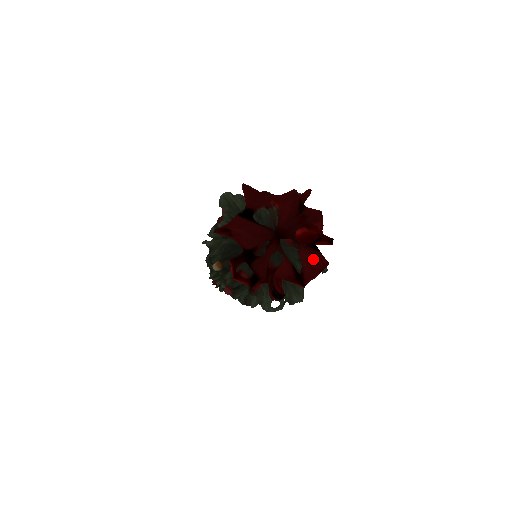
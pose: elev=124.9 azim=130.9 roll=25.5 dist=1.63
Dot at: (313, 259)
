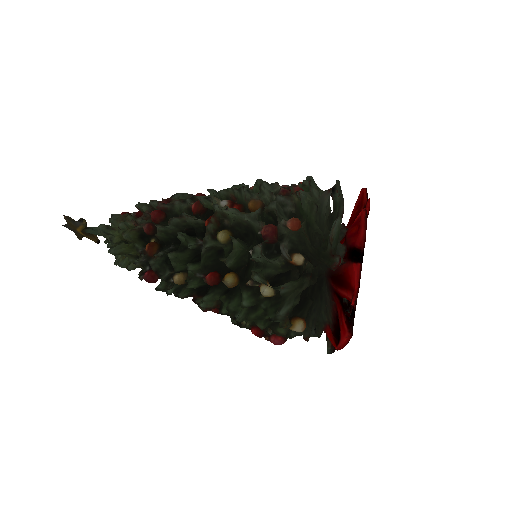
Dot at: occluded
